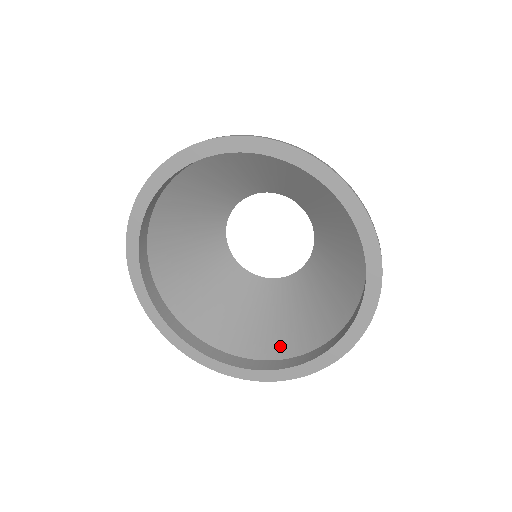
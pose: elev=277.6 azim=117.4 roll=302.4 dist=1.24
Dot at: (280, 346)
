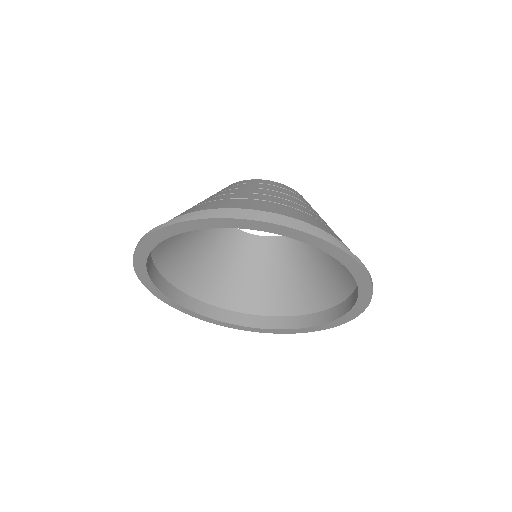
Dot at: (299, 303)
